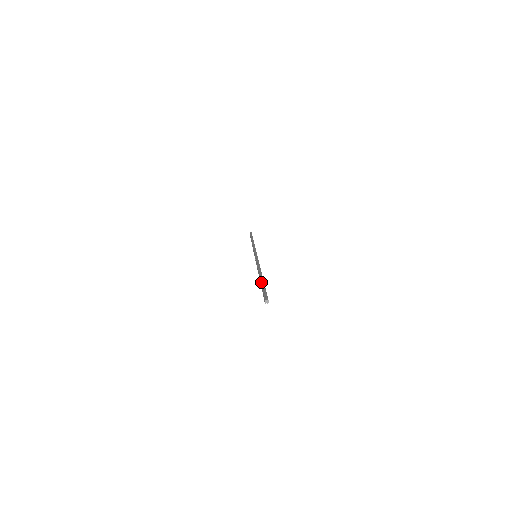
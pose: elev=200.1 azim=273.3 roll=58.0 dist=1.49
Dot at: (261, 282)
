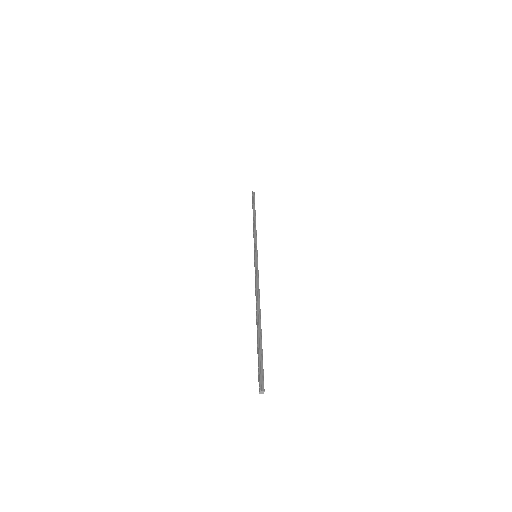
Dot at: (258, 336)
